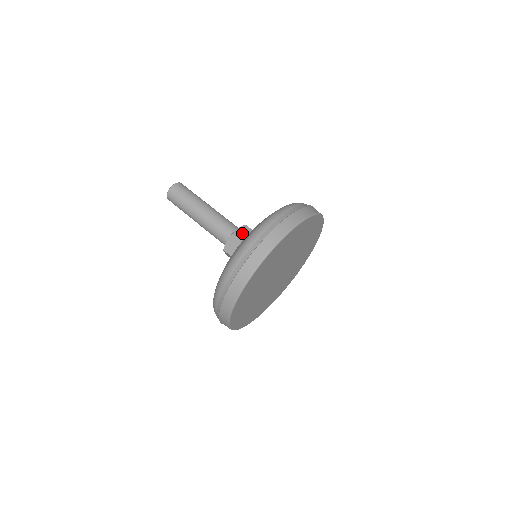
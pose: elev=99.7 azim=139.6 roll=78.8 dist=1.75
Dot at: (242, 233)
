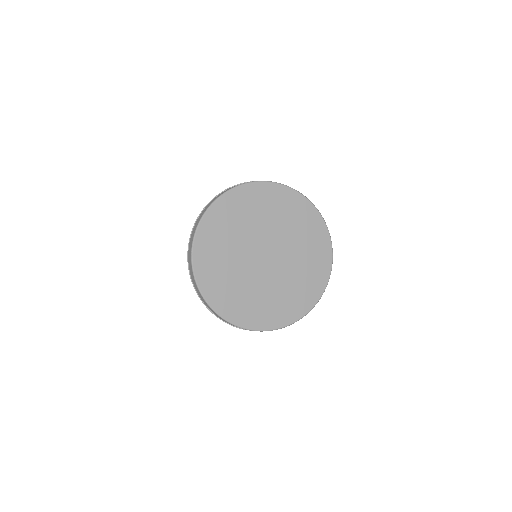
Dot at: occluded
